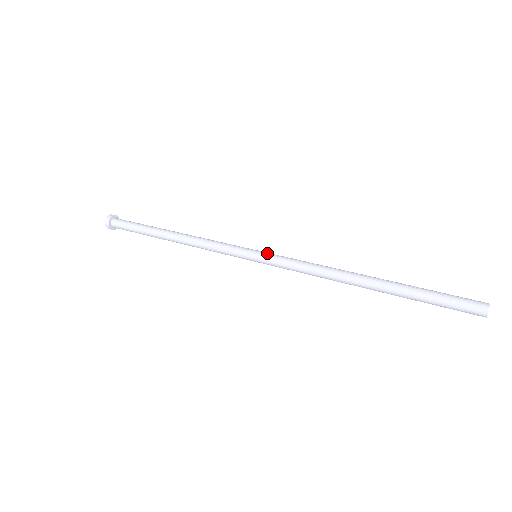
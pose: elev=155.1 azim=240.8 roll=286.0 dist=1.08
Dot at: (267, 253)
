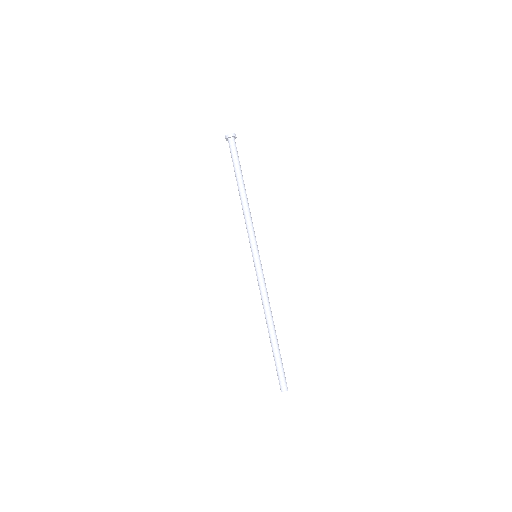
Dot at: (257, 264)
